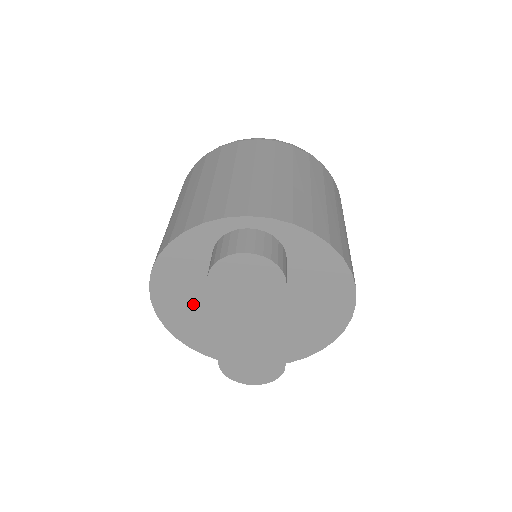
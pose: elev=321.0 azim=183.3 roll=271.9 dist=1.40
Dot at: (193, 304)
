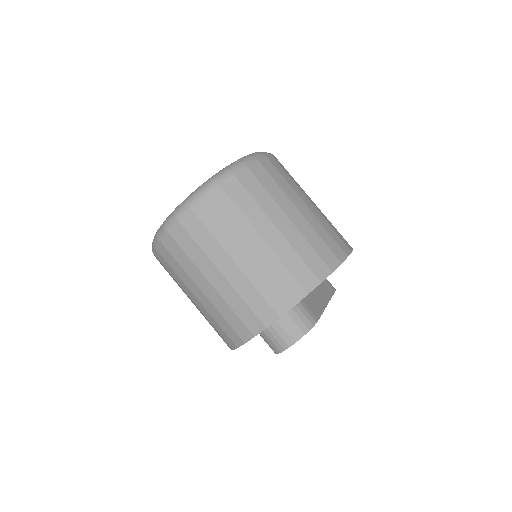
Dot at: occluded
